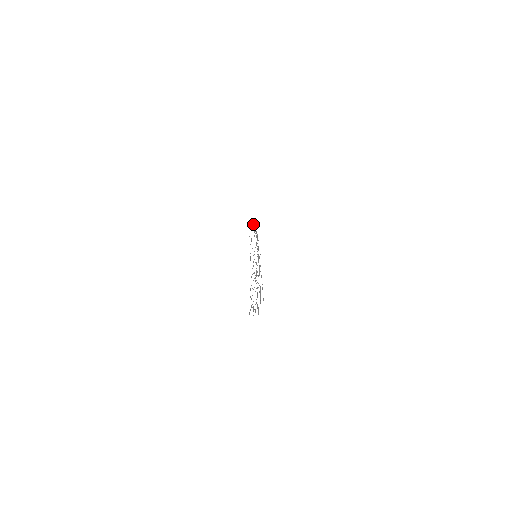
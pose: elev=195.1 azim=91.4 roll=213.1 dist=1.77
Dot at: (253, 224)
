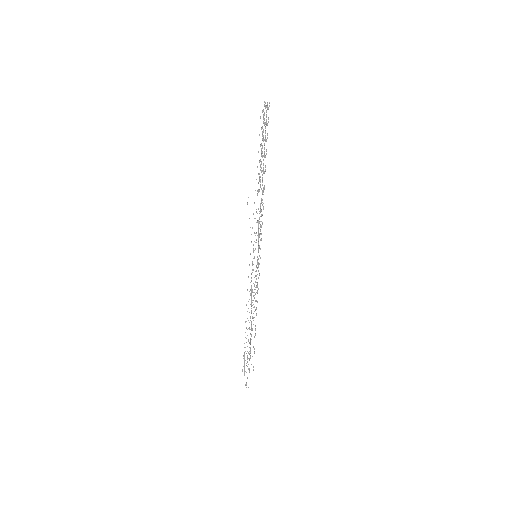
Dot at: occluded
